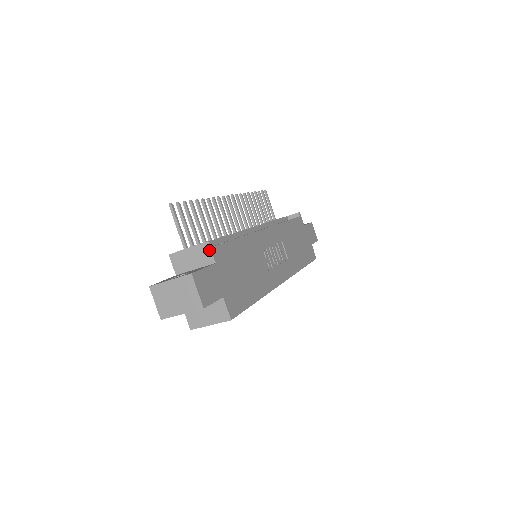
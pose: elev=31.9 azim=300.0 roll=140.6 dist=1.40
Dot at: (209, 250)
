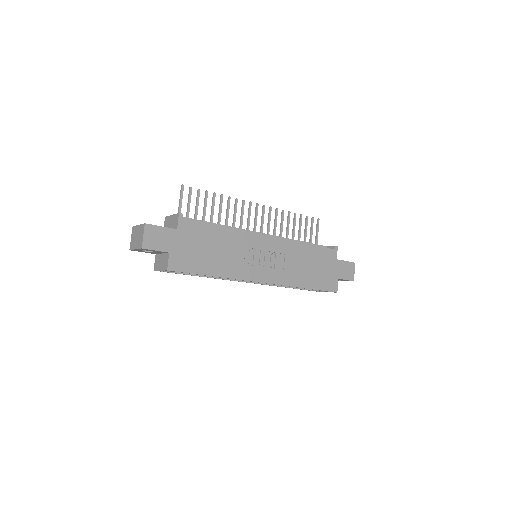
Dot at: (178, 219)
